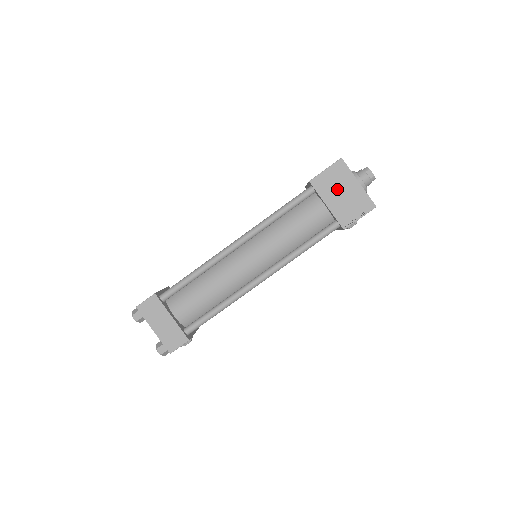
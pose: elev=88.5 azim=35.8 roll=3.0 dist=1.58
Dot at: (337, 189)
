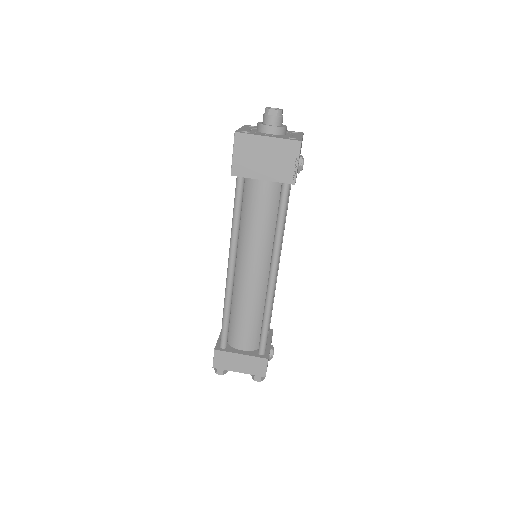
Dot at: (257, 160)
